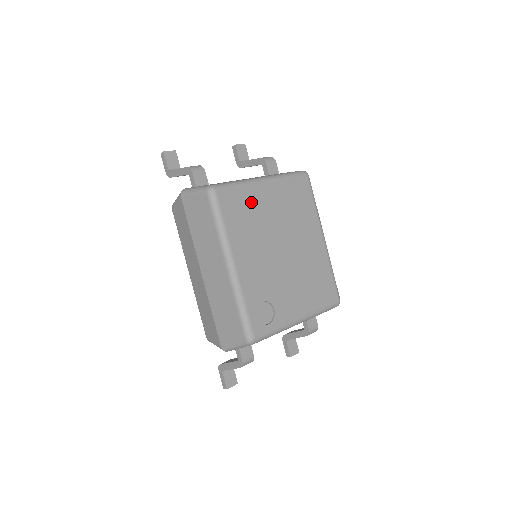
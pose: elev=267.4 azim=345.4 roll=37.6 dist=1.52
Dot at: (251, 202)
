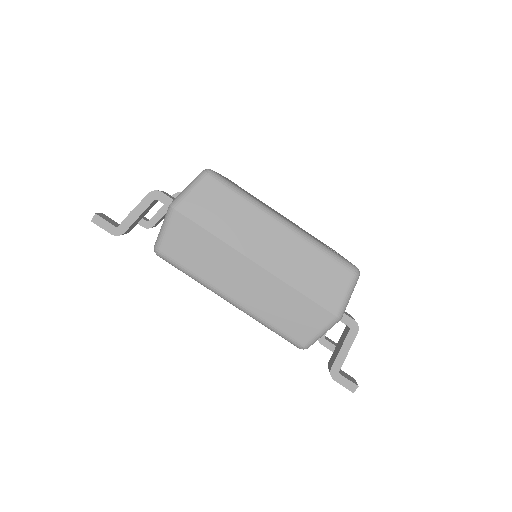
Dot at: (233, 183)
